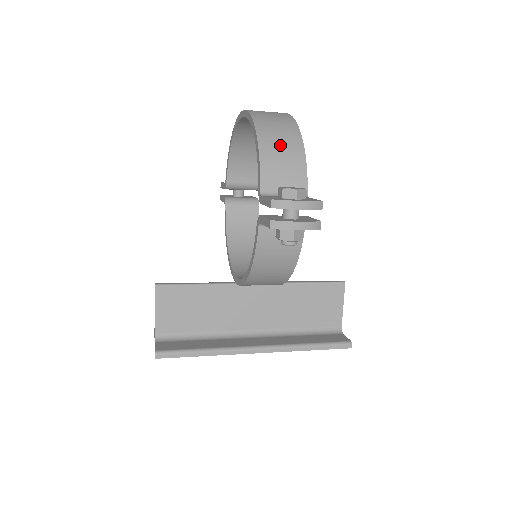
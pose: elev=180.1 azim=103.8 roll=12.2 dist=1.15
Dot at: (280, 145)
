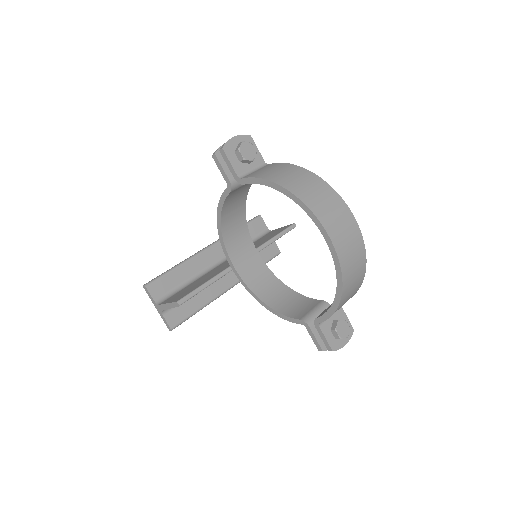
Dot at: (349, 296)
